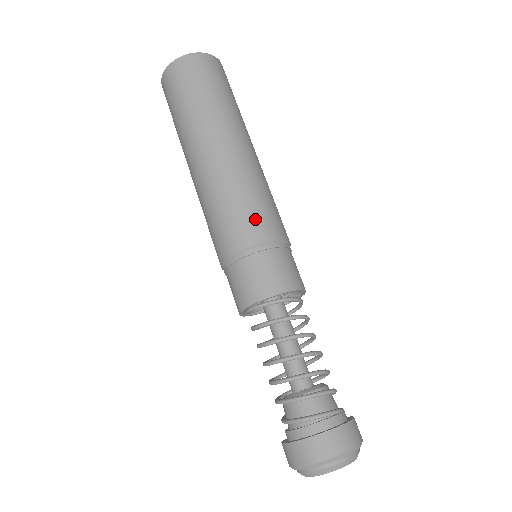
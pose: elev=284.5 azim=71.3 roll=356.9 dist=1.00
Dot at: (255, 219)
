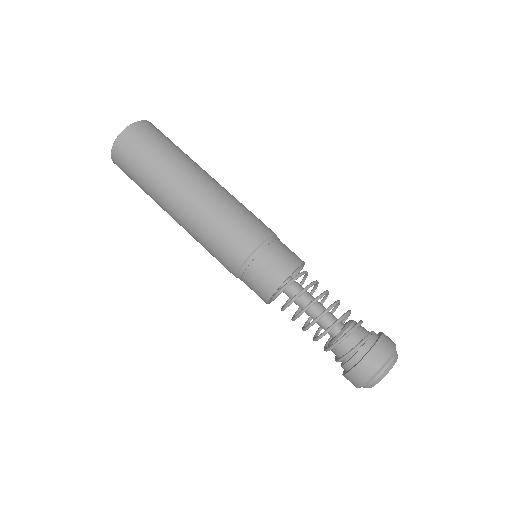
Dot at: (235, 240)
